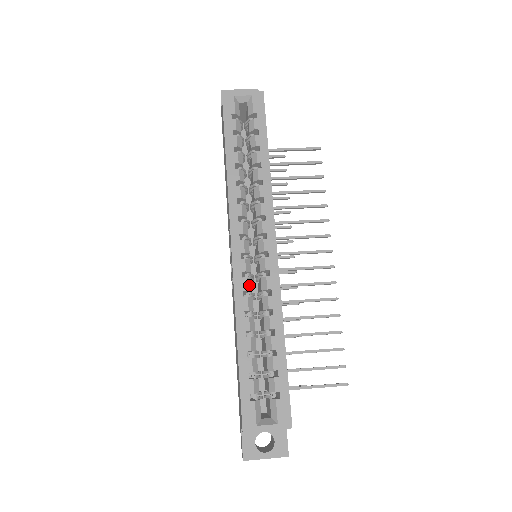
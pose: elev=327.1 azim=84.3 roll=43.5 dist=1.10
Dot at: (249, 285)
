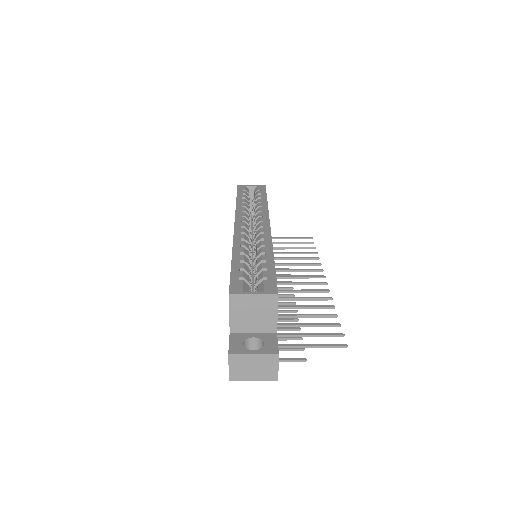
Dot at: (246, 238)
